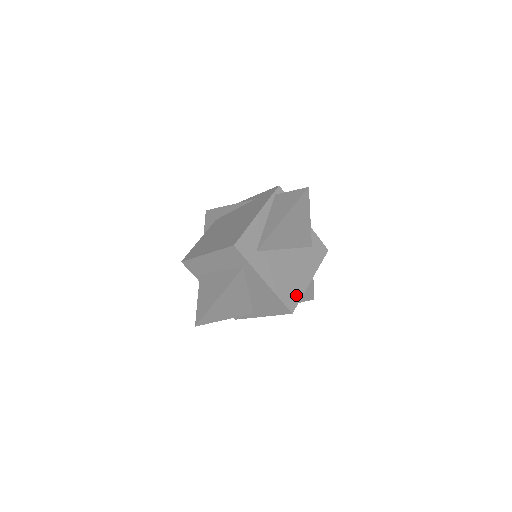
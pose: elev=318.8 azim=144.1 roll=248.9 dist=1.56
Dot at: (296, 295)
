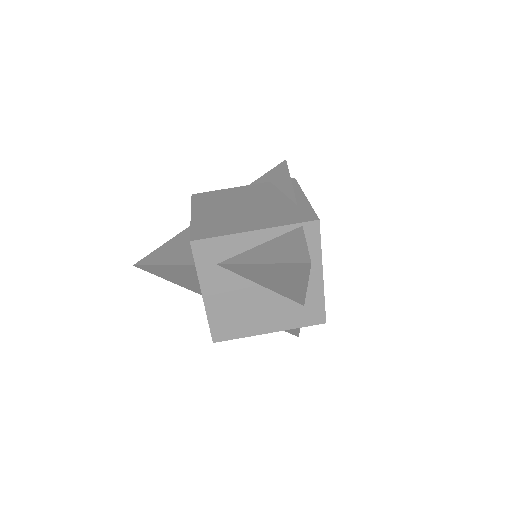
Dot at: (234, 332)
